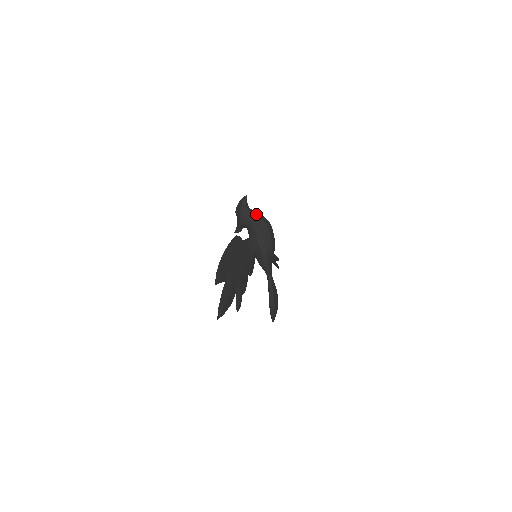
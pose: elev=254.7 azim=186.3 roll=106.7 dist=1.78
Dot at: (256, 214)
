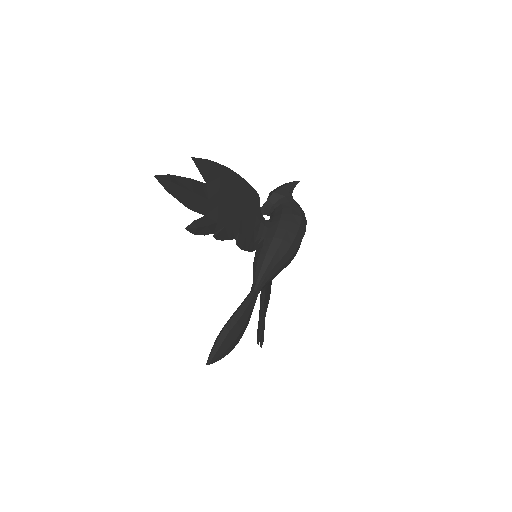
Dot at: (297, 203)
